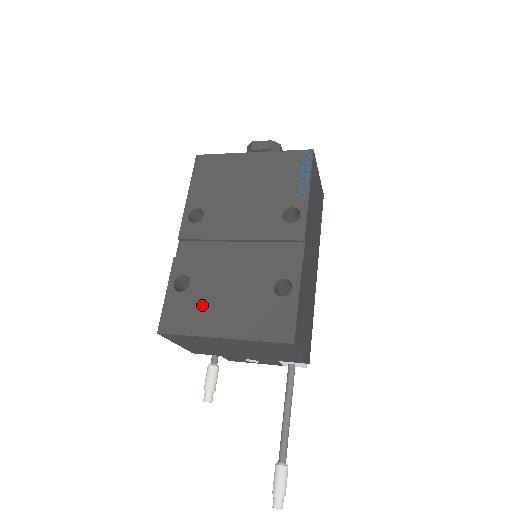
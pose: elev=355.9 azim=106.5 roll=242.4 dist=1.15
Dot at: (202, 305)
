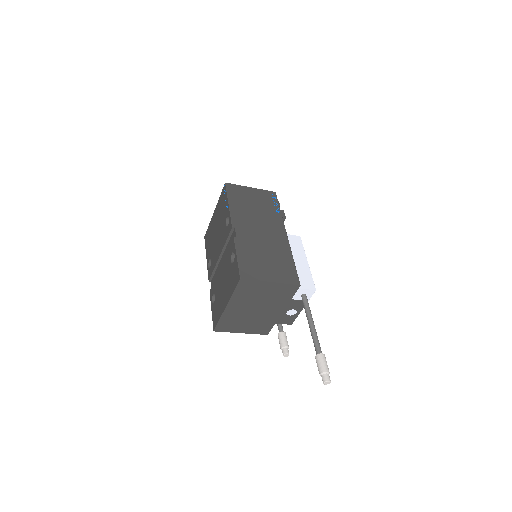
Dot at: (219, 300)
